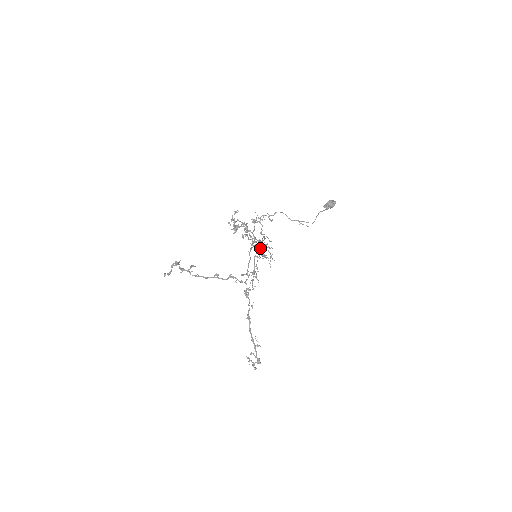
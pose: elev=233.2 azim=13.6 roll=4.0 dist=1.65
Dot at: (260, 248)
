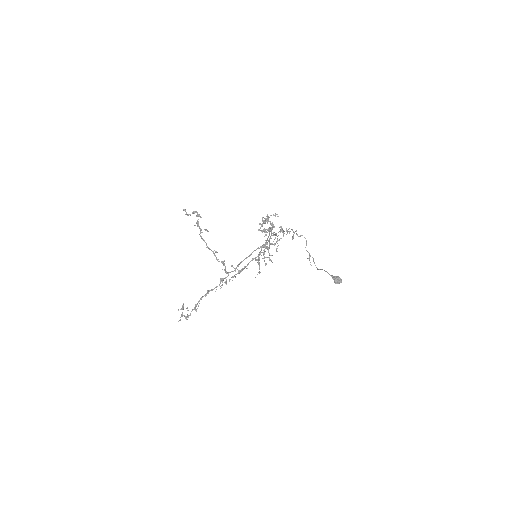
Dot at: (265, 251)
